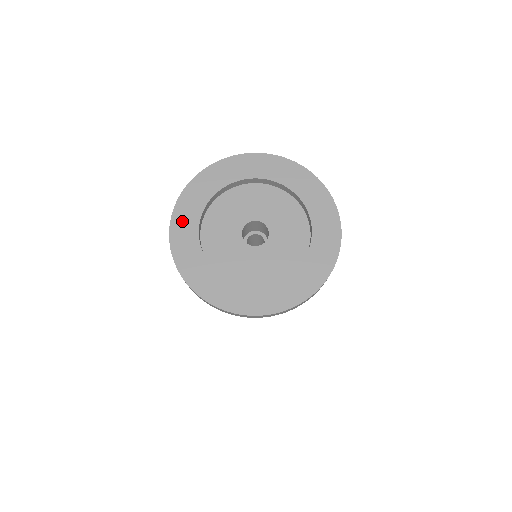
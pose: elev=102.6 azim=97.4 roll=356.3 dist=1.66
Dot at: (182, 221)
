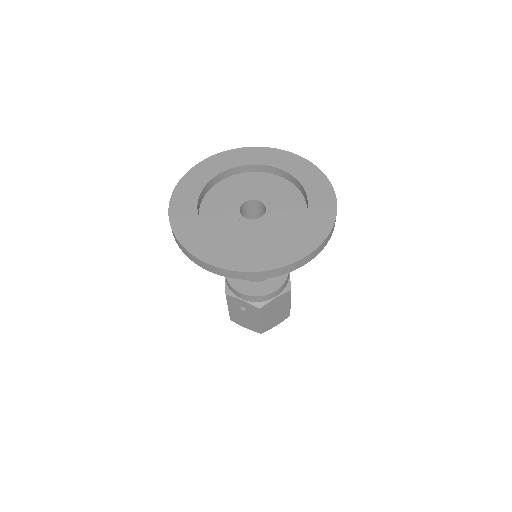
Dot at: (202, 170)
